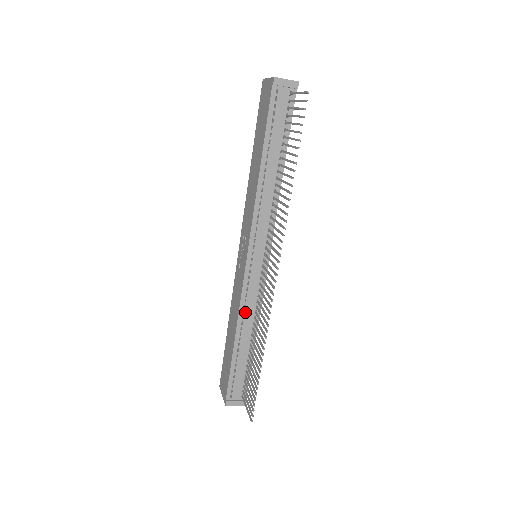
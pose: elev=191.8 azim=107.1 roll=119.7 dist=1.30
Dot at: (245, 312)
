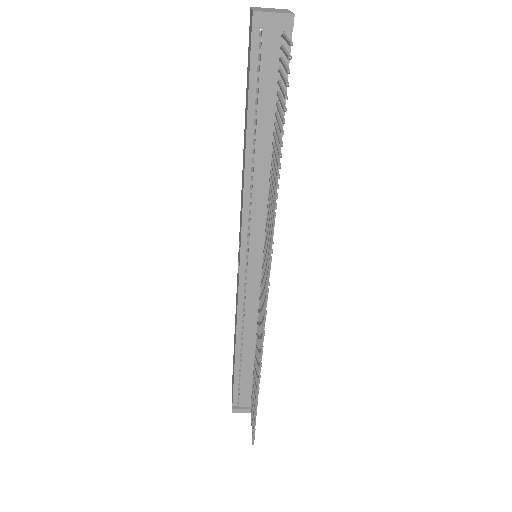
Dot at: (245, 322)
